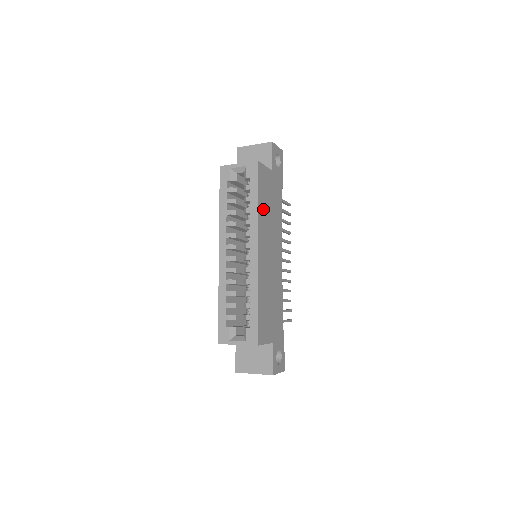
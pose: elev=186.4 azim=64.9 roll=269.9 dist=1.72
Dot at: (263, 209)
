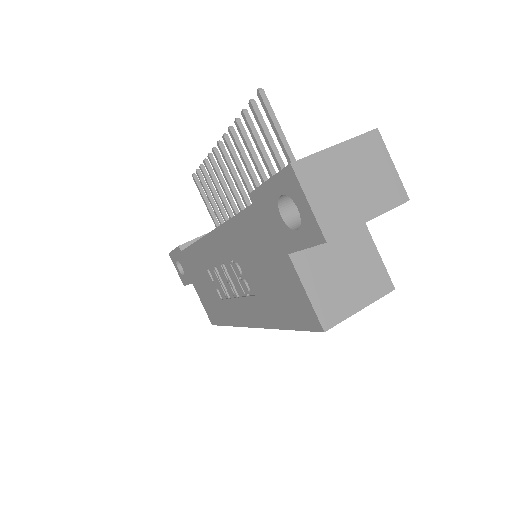
Dot at: occluded
